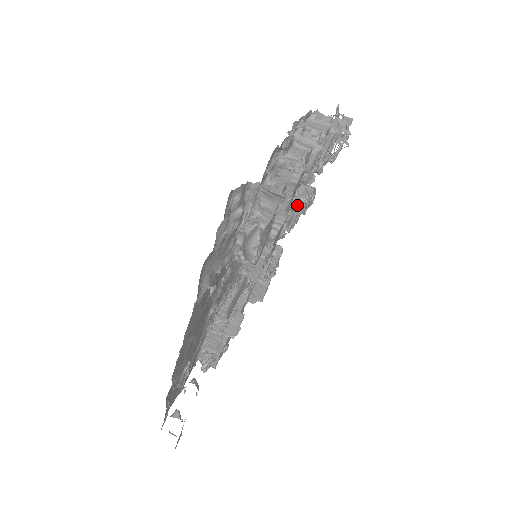
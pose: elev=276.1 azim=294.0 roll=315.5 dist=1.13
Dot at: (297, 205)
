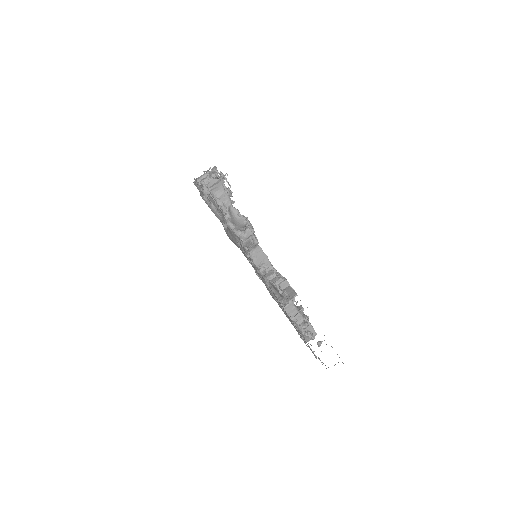
Dot at: occluded
